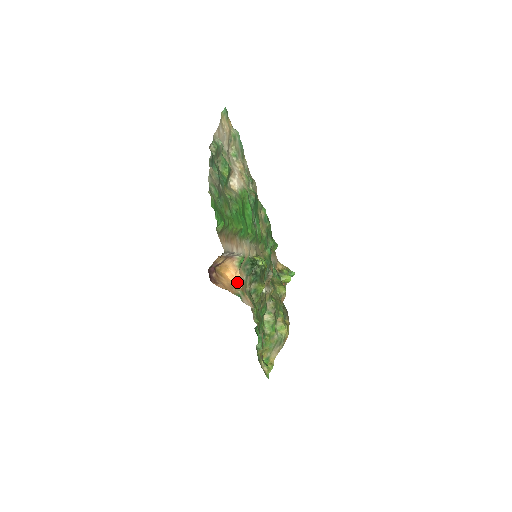
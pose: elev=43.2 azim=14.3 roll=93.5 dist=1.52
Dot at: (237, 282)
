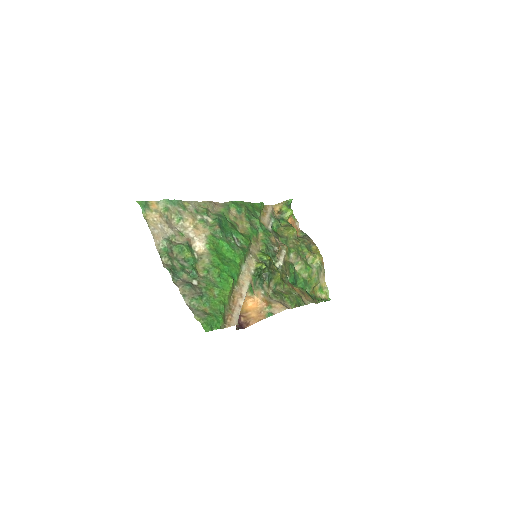
Dot at: (260, 303)
